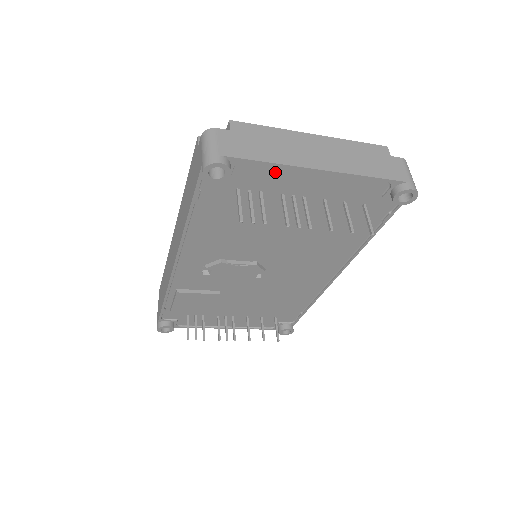
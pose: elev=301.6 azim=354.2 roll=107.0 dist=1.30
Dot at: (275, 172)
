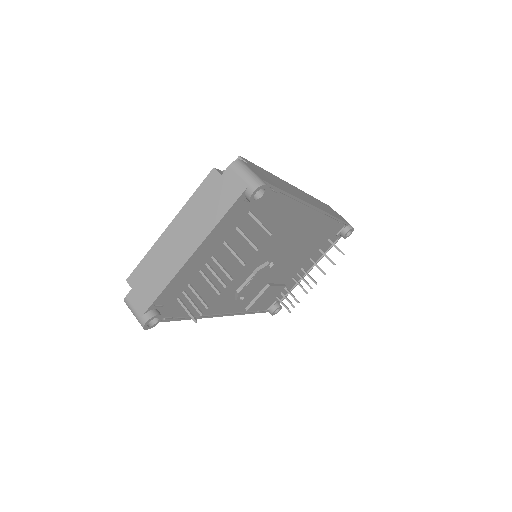
Dot at: (176, 281)
